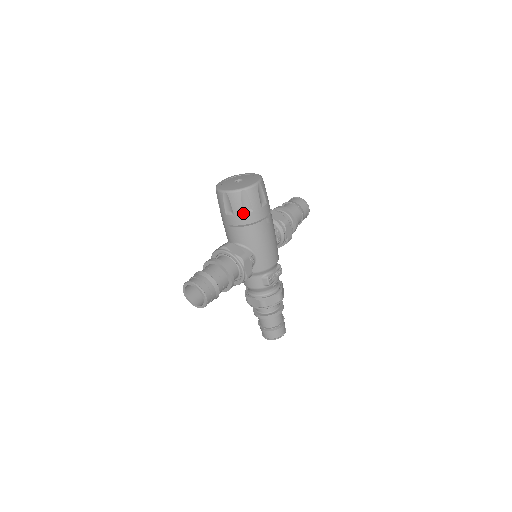
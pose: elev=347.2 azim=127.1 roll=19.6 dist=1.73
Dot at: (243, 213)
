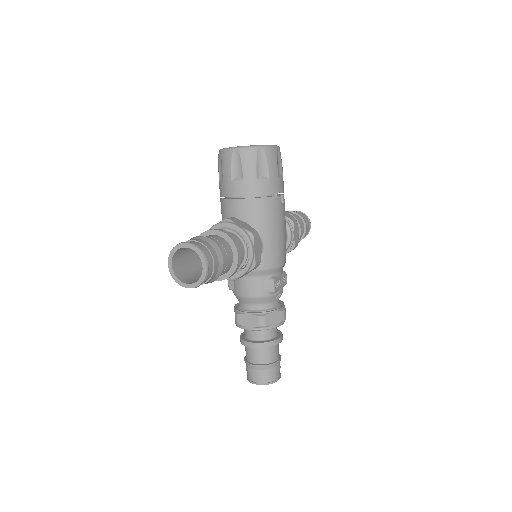
Dot at: (256, 178)
